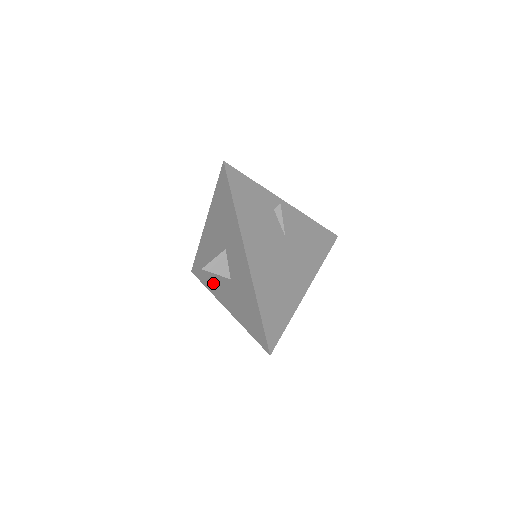
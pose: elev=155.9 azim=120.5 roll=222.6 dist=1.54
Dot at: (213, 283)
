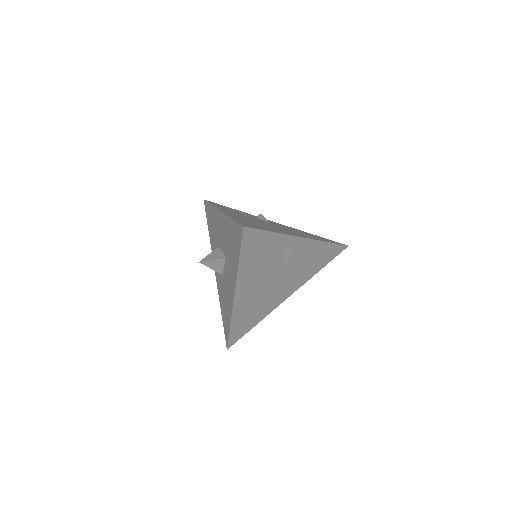
Dot at: (213, 245)
